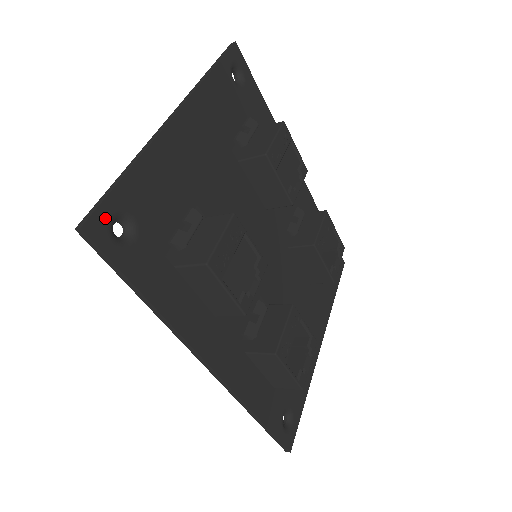
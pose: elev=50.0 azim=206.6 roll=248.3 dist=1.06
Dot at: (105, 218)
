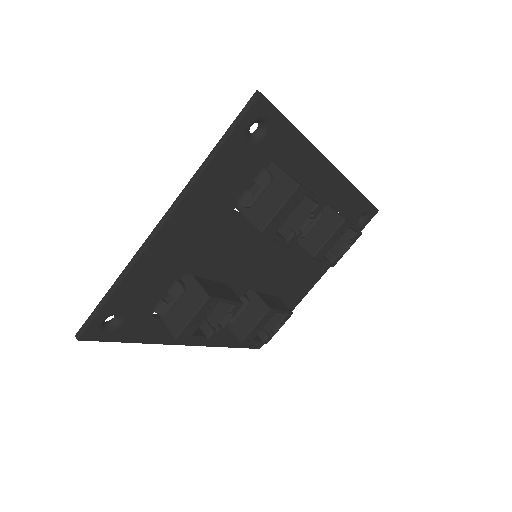
Dot at: (96, 326)
